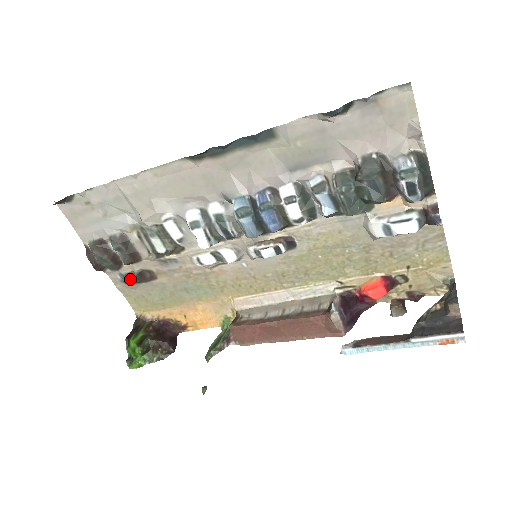
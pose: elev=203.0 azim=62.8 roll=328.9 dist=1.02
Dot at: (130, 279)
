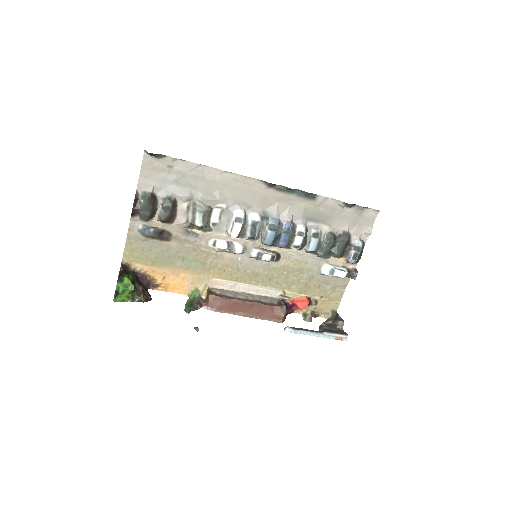
Dot at: (150, 232)
